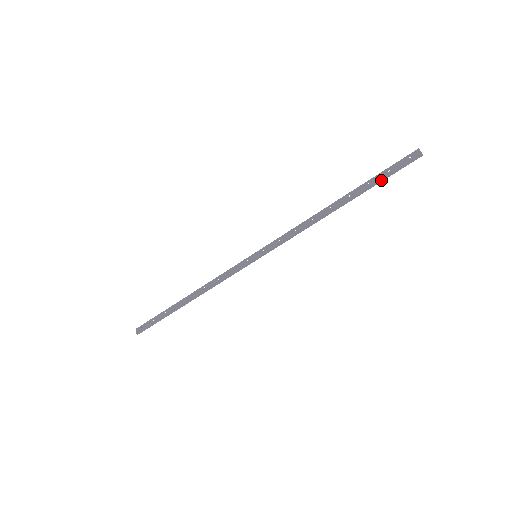
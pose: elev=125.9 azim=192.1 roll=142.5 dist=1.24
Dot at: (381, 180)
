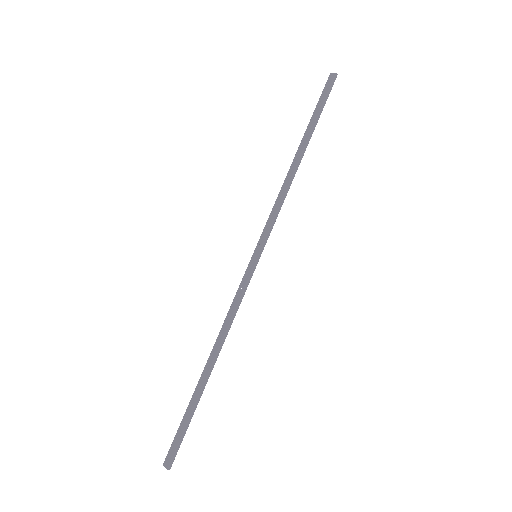
Dot at: (320, 111)
